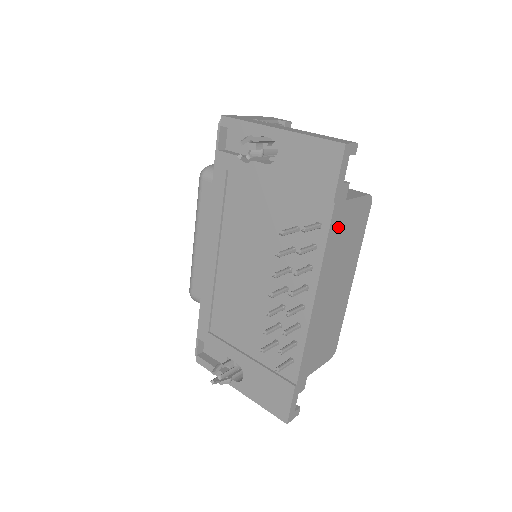
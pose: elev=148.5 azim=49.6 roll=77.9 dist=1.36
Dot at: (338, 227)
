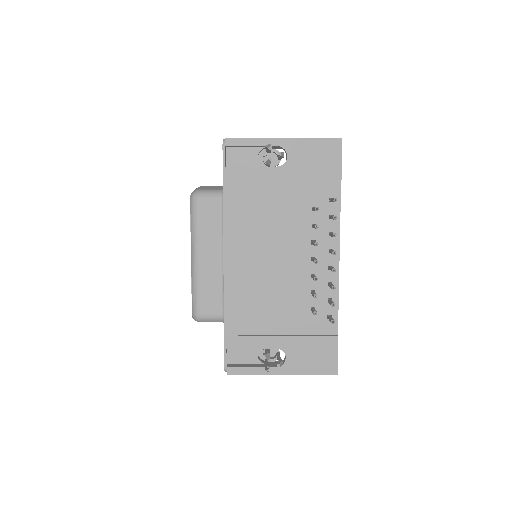
Dot at: occluded
